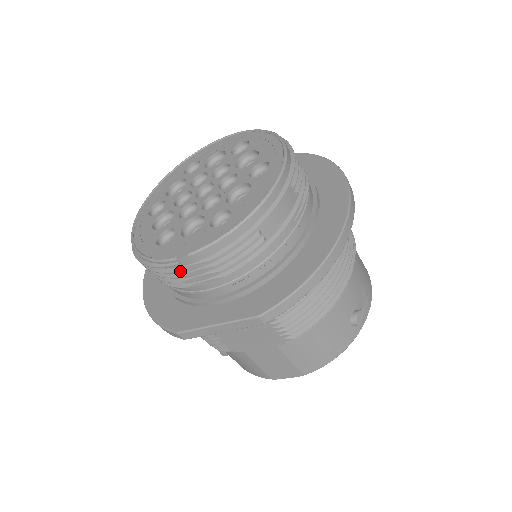
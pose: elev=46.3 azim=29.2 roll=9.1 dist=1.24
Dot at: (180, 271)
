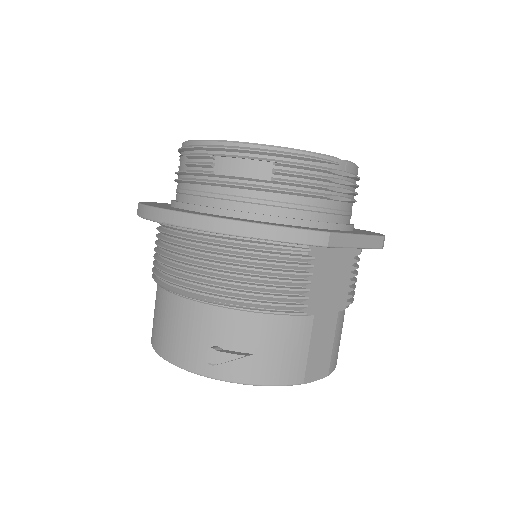
Dot at: (331, 174)
